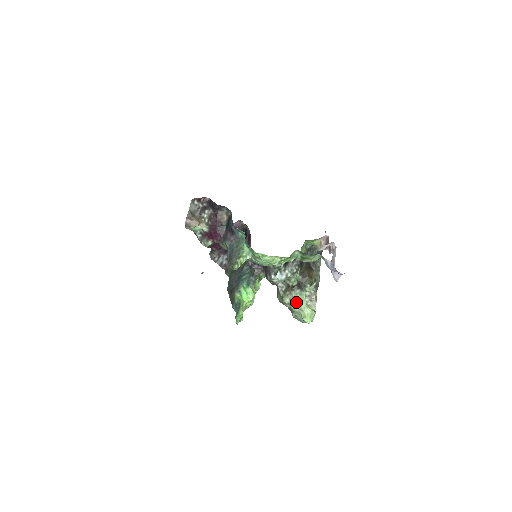
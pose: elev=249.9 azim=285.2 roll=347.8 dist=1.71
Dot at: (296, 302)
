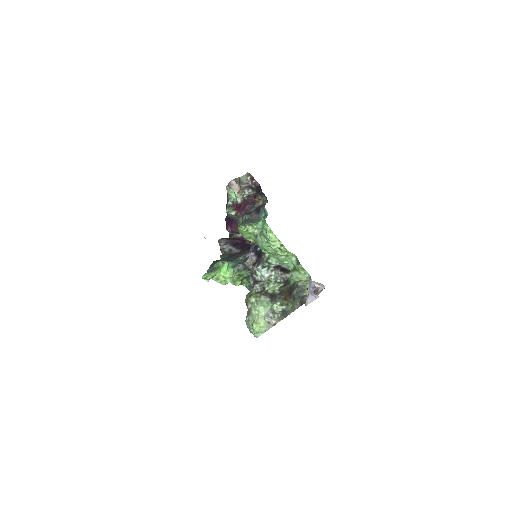
Dot at: (259, 305)
